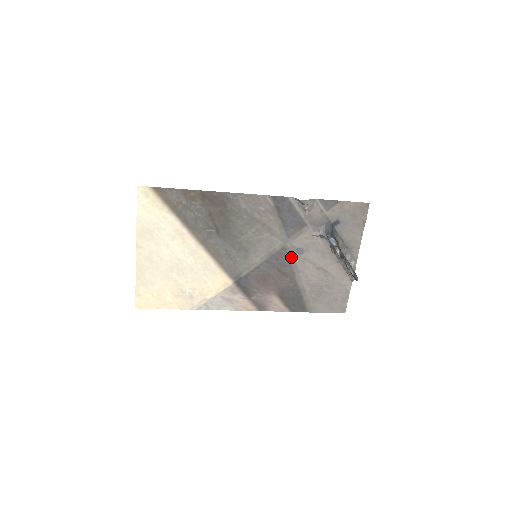
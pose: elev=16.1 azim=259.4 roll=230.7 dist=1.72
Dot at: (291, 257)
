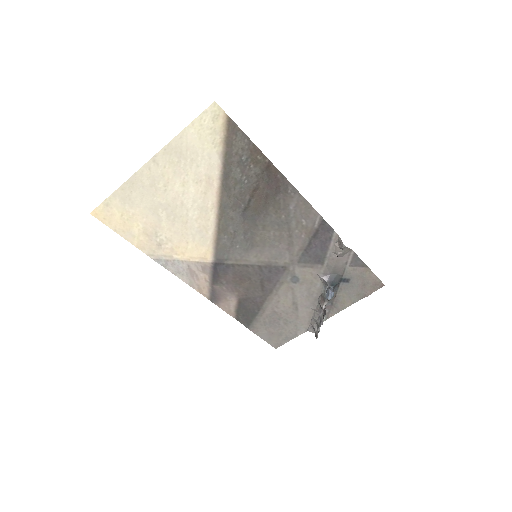
Dot at: (283, 278)
